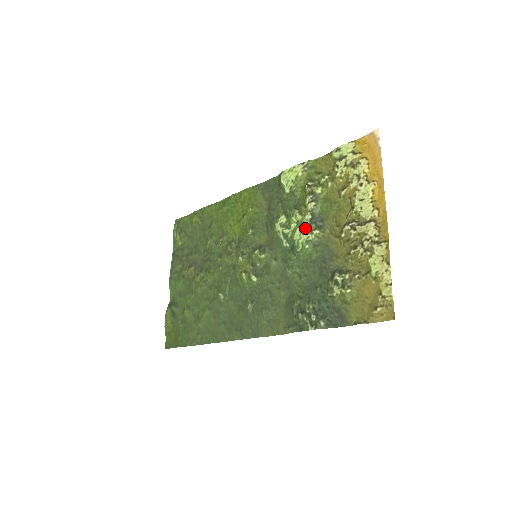
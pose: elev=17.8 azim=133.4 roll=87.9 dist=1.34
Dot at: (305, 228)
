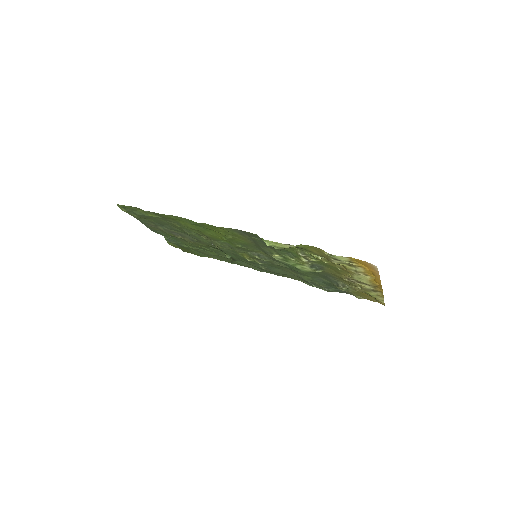
Dot at: (306, 268)
